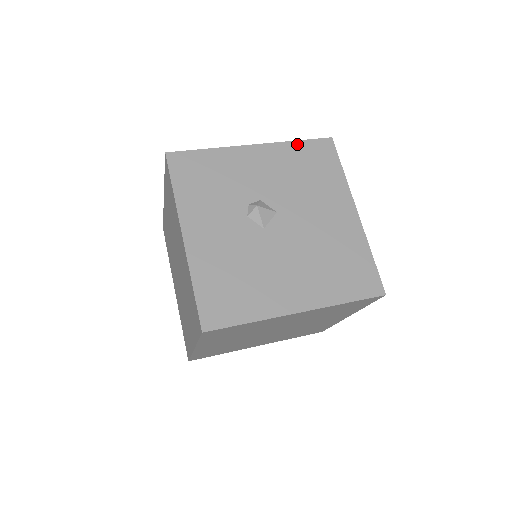
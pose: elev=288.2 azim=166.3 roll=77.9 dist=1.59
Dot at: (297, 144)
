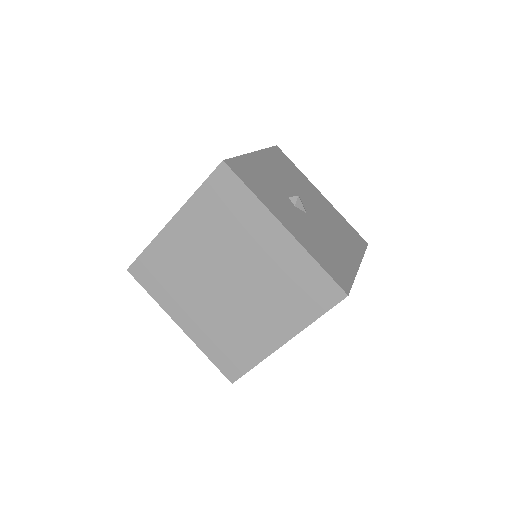
Dot at: (269, 151)
